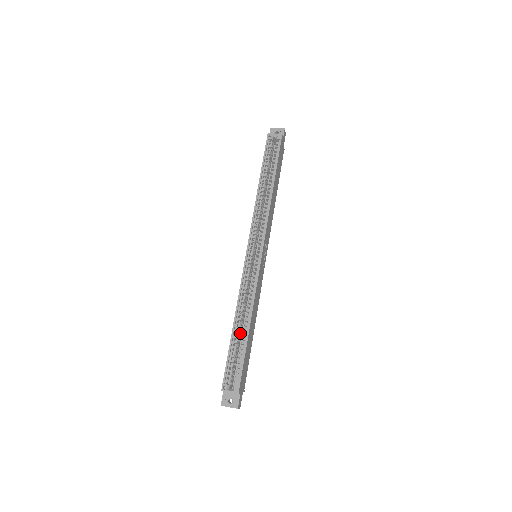
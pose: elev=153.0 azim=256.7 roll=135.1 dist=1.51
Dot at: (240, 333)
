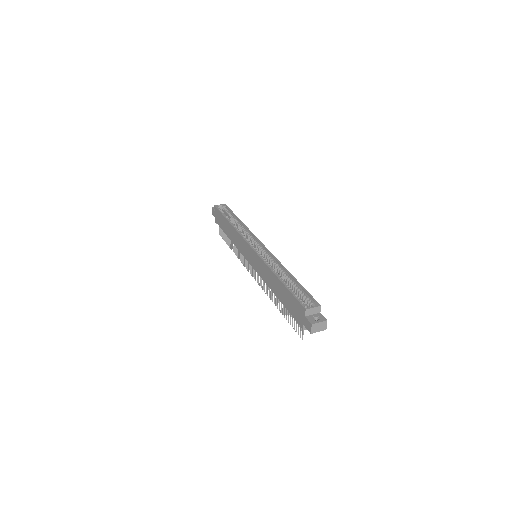
Dot at: occluded
